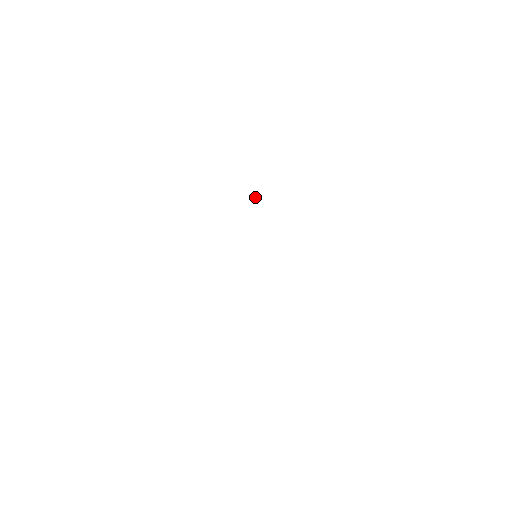
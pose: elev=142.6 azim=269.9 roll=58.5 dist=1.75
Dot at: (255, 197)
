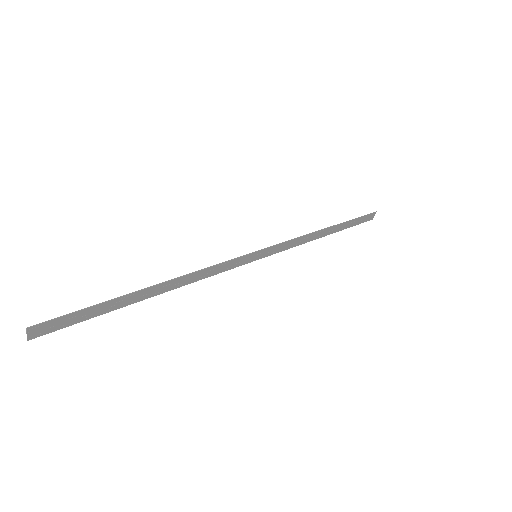
Dot at: occluded
